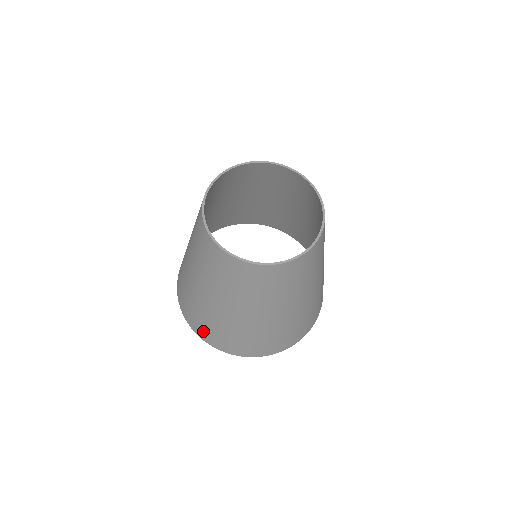
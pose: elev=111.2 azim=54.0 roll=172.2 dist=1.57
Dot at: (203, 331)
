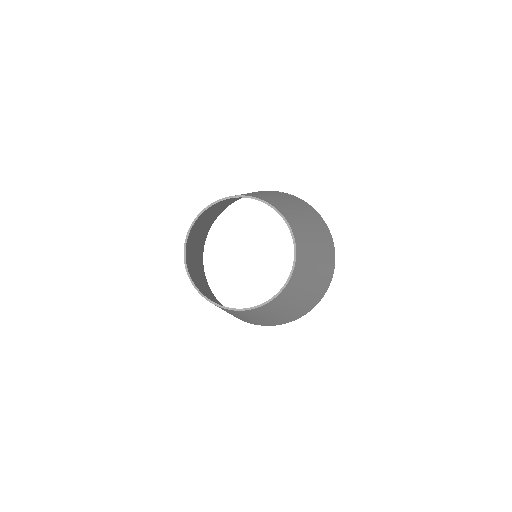
Dot at: occluded
